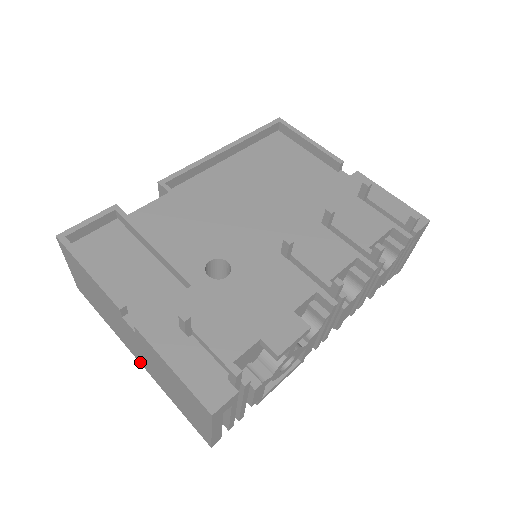
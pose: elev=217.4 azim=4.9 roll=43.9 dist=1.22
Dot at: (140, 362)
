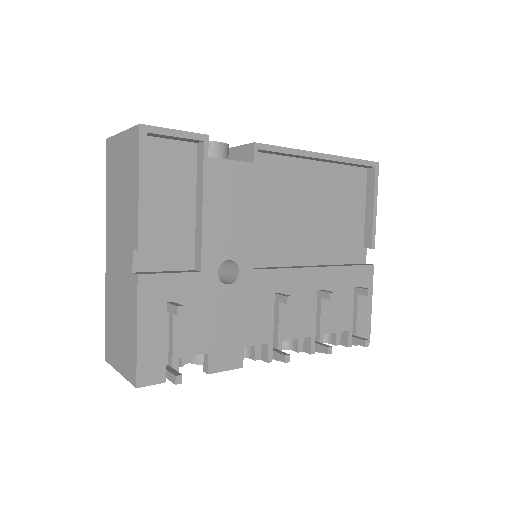
Dot at: (107, 256)
